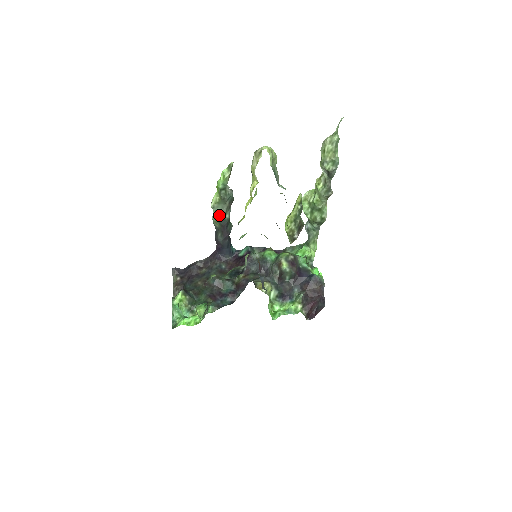
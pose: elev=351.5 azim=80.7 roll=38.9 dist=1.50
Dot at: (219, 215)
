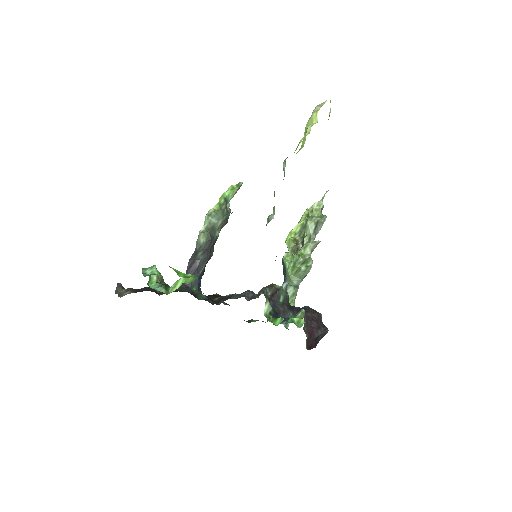
Dot at: (212, 226)
